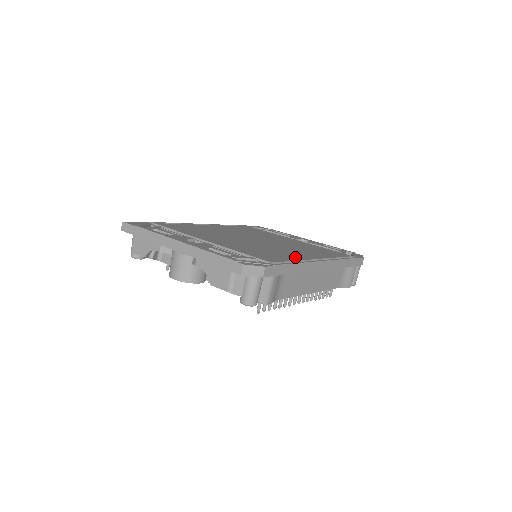
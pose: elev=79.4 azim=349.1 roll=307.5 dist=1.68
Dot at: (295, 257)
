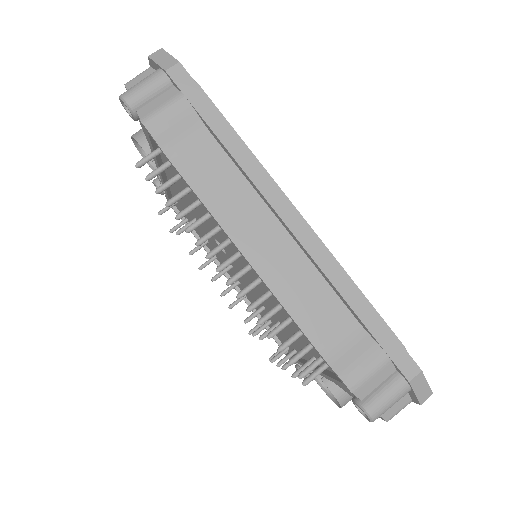
Dot at: occluded
